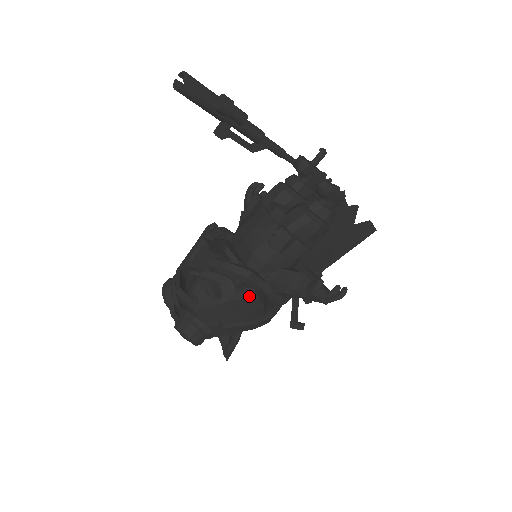
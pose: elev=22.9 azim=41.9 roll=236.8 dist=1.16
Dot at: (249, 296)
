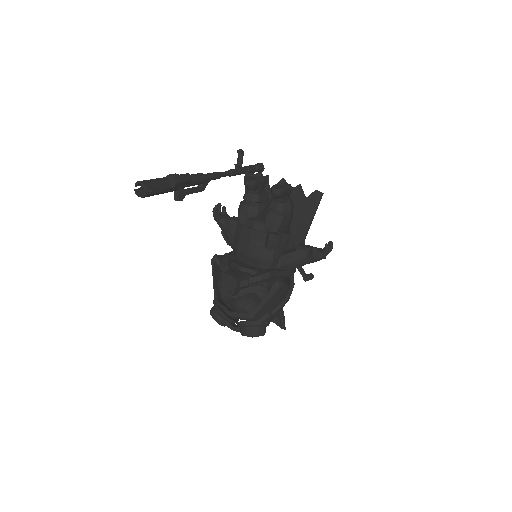
Dot at: (279, 287)
